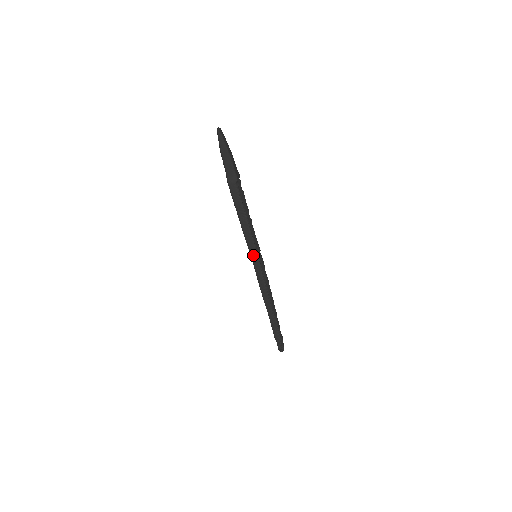
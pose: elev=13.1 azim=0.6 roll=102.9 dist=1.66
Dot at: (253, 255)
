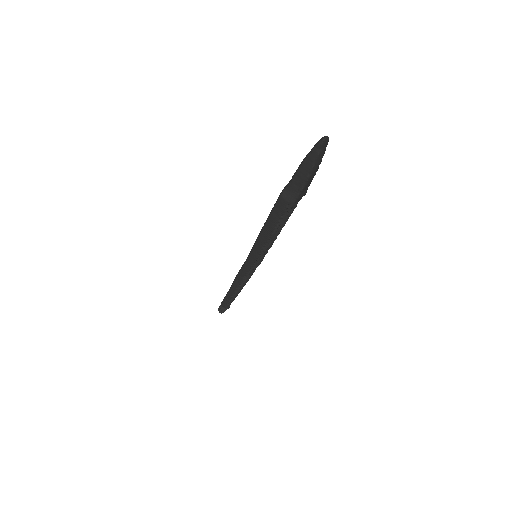
Dot at: (251, 258)
